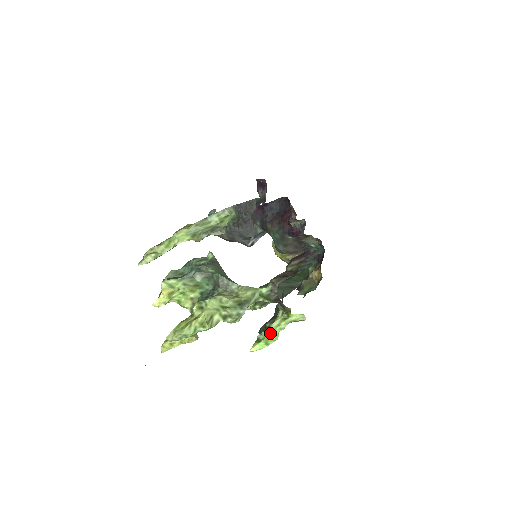
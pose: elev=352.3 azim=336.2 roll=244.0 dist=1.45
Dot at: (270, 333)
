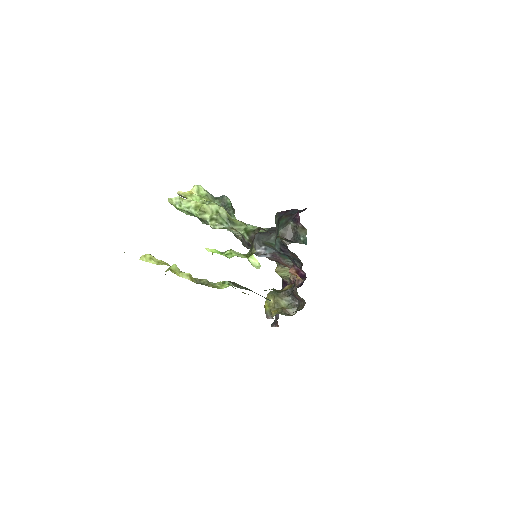
Dot at: (229, 253)
